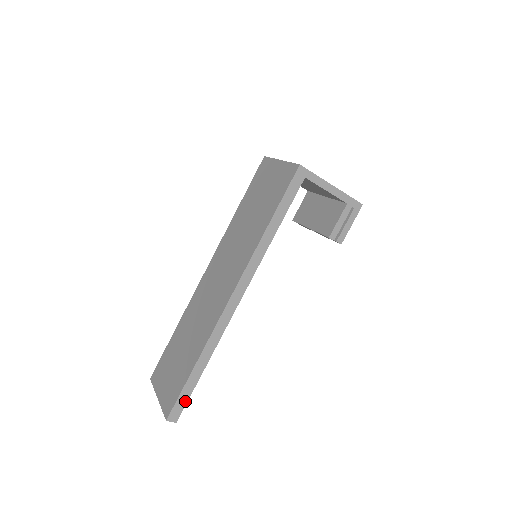
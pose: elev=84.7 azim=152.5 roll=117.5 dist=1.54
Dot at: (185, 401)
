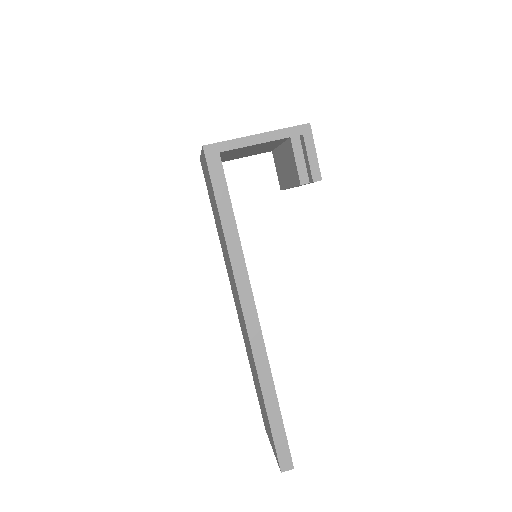
Dot at: (285, 443)
